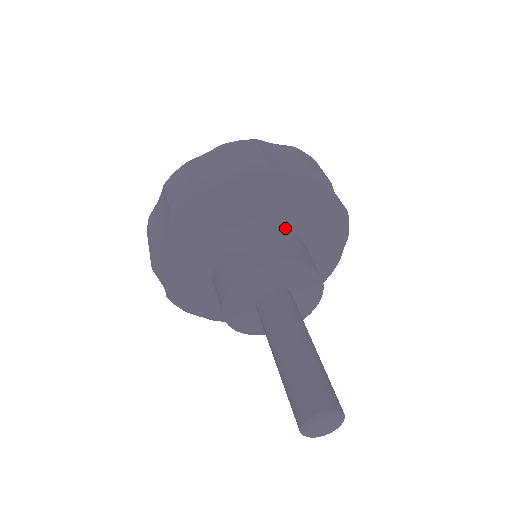
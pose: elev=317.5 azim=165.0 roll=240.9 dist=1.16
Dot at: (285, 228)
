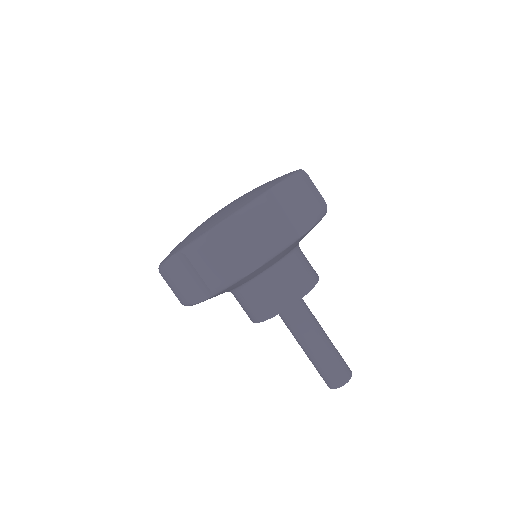
Dot at: (269, 271)
